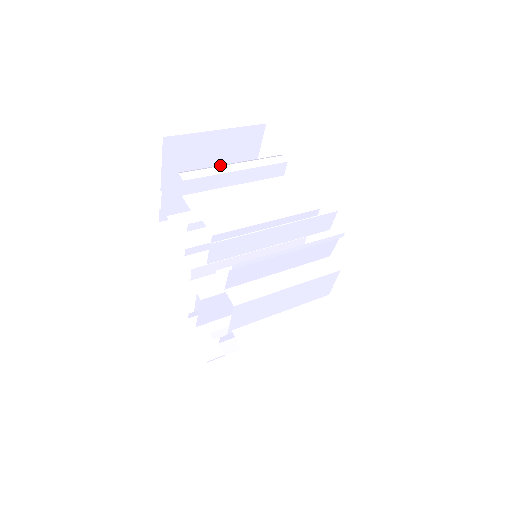
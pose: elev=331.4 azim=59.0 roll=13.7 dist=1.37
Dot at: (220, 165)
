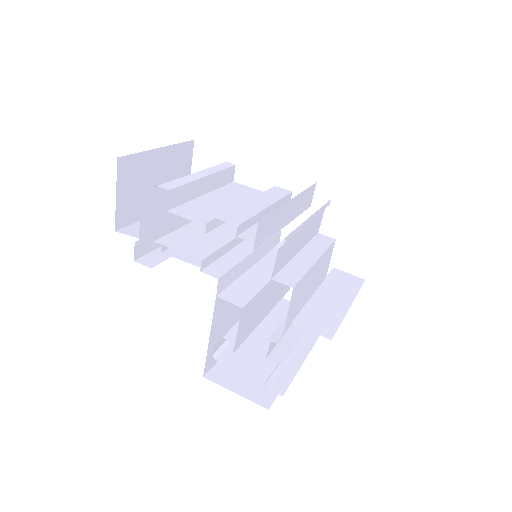
Dot at: occluded
